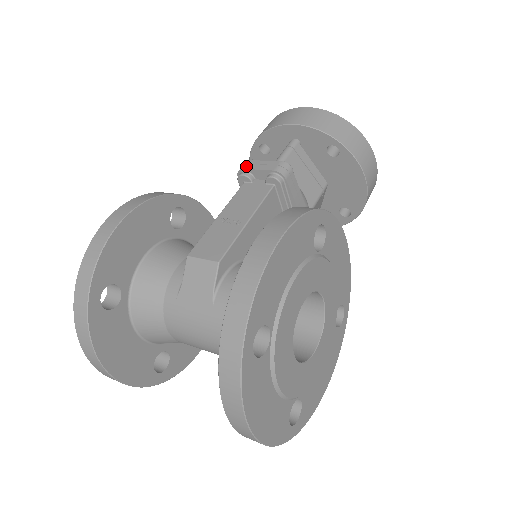
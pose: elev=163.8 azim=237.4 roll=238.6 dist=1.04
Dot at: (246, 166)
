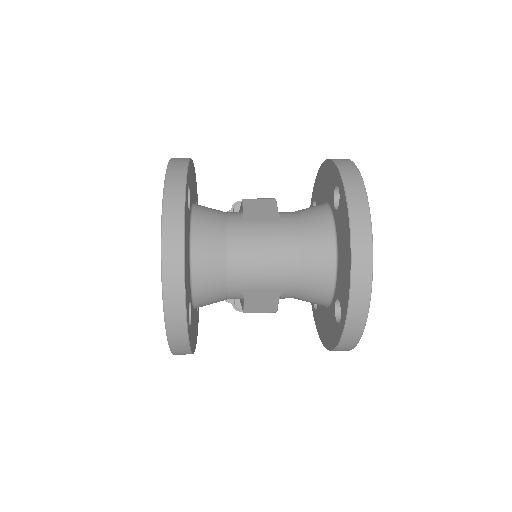
Dot at: (240, 201)
